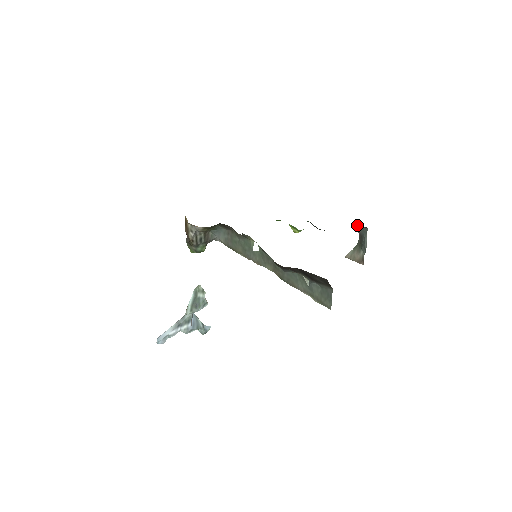
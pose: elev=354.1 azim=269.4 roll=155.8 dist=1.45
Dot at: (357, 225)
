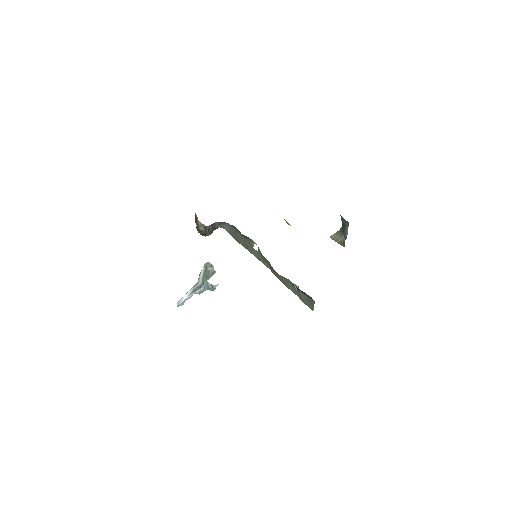
Dot at: (341, 217)
